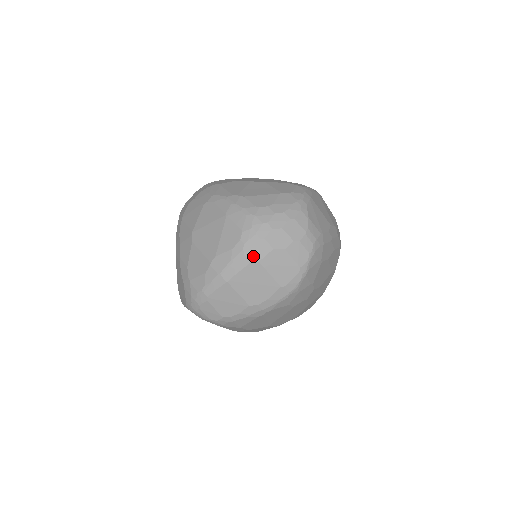
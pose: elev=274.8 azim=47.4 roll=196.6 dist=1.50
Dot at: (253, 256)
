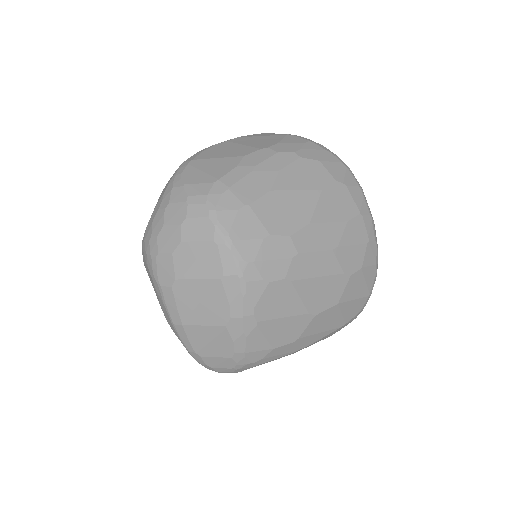
Dot at: (167, 280)
